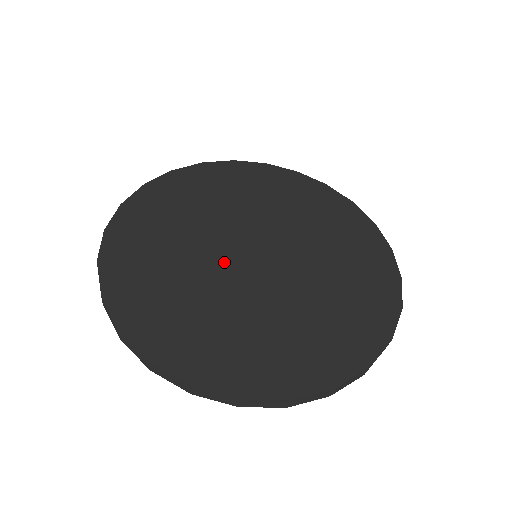
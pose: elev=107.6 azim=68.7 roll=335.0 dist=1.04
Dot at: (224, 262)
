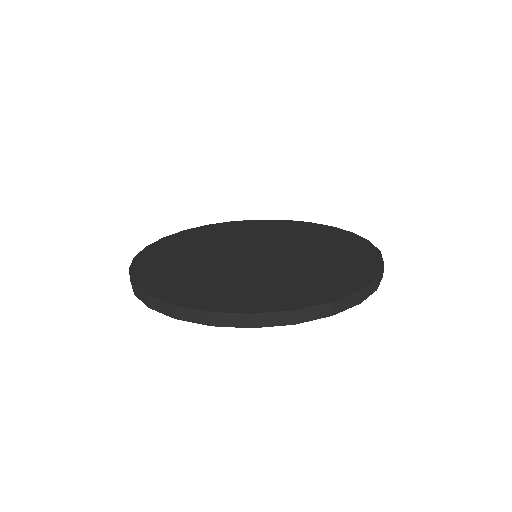
Dot at: (230, 260)
